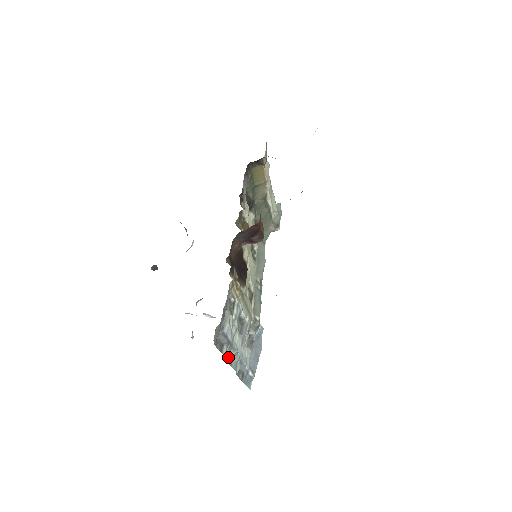
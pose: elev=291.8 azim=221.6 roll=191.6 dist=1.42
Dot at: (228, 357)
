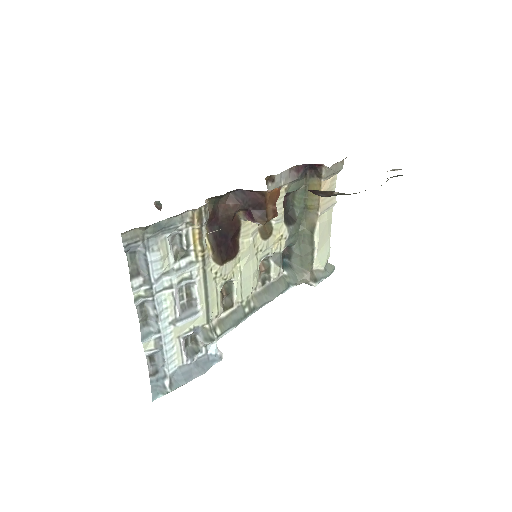
Dot at: (143, 310)
